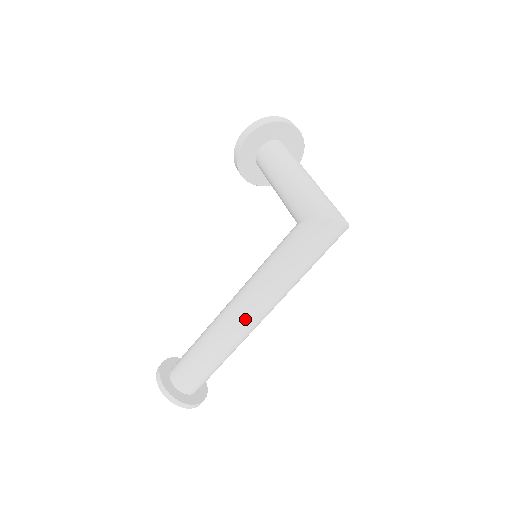
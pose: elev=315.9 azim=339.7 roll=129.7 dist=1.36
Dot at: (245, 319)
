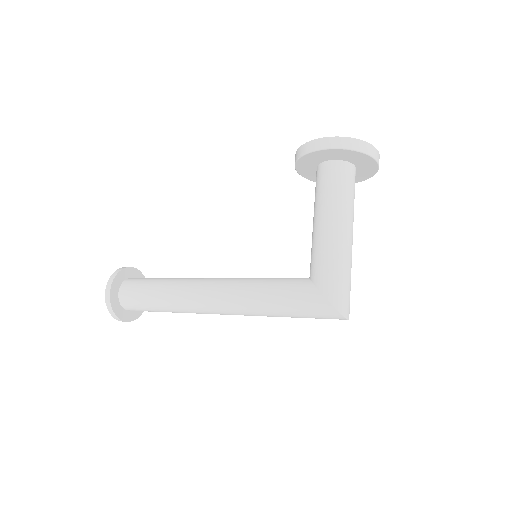
Dot at: (212, 310)
